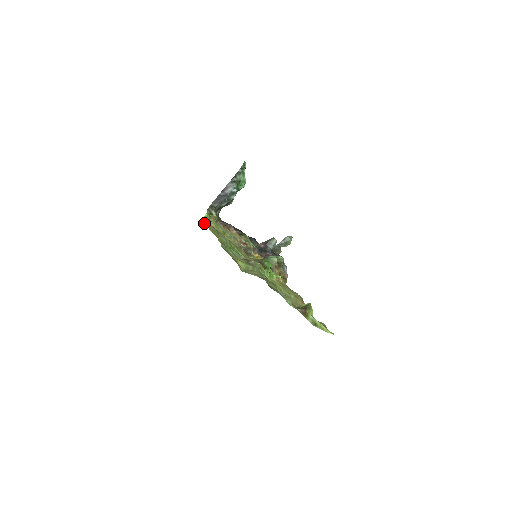
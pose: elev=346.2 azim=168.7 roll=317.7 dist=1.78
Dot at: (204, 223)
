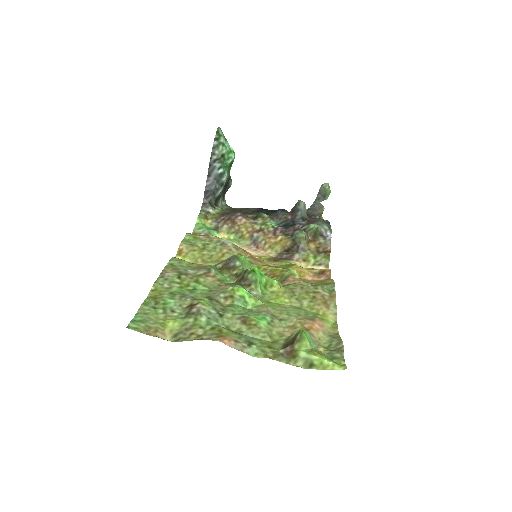
Dot at: occluded
